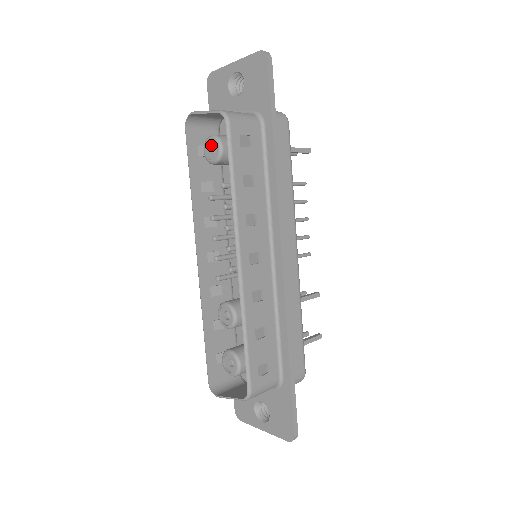
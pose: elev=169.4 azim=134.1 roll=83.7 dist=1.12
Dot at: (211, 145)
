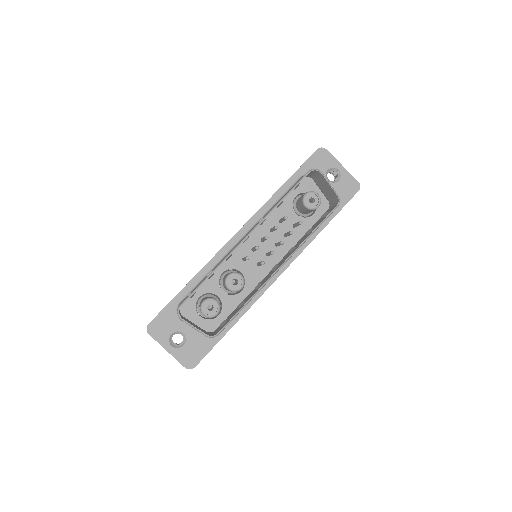
Dot at: (313, 197)
